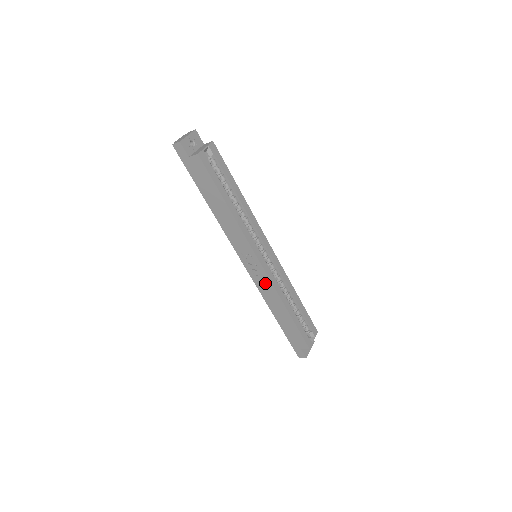
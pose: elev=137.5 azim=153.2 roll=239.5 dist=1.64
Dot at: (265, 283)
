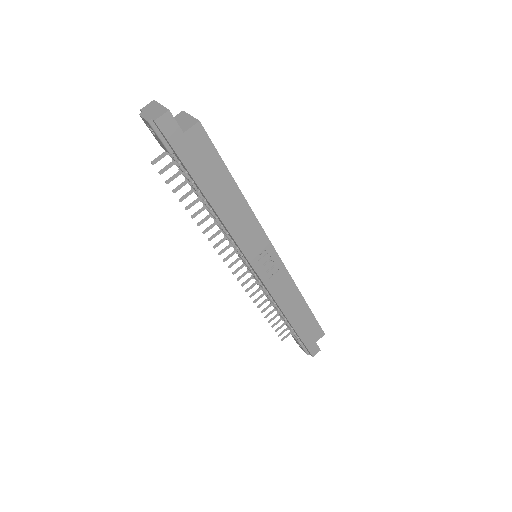
Dot at: (281, 280)
